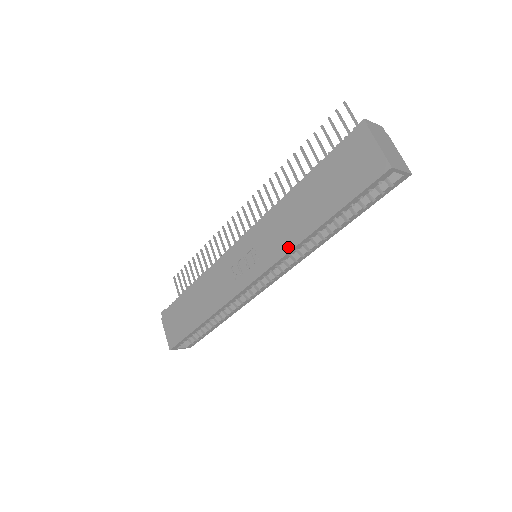
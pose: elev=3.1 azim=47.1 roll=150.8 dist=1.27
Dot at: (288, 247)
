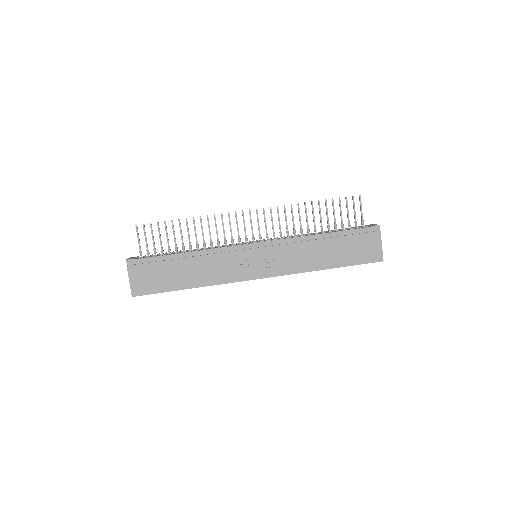
Dot at: (300, 270)
